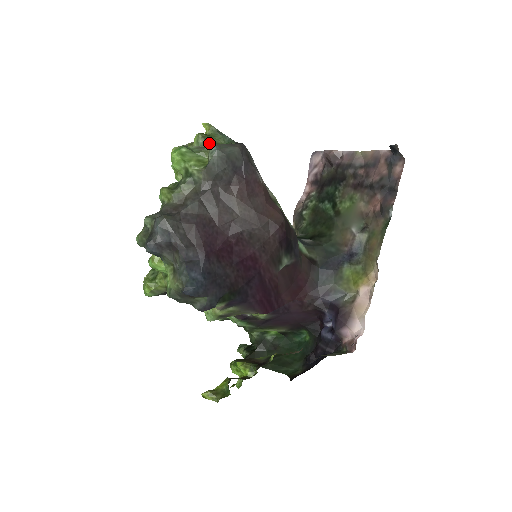
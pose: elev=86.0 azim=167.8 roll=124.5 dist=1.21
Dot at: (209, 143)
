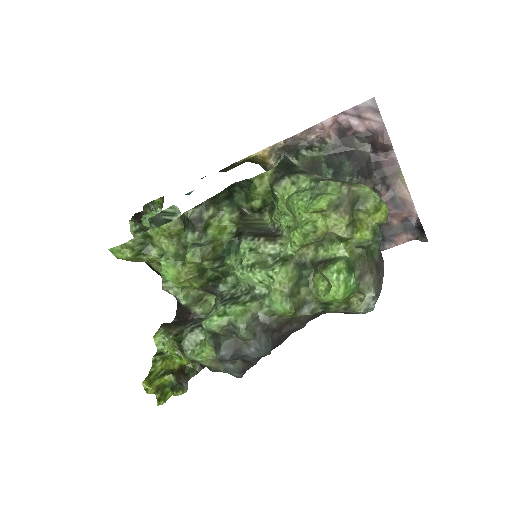
Dot at: (366, 248)
